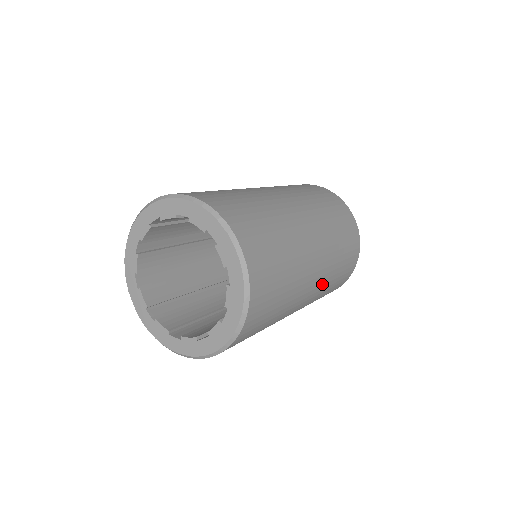
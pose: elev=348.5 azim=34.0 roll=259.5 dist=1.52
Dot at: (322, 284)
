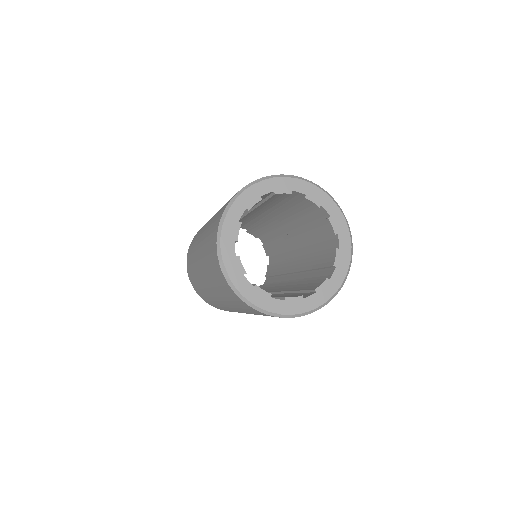
Dot at: occluded
